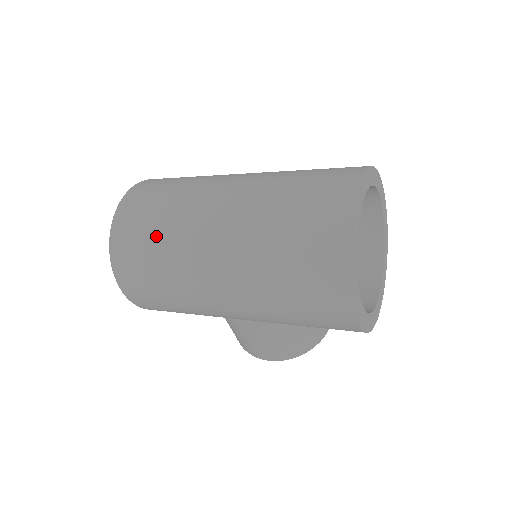
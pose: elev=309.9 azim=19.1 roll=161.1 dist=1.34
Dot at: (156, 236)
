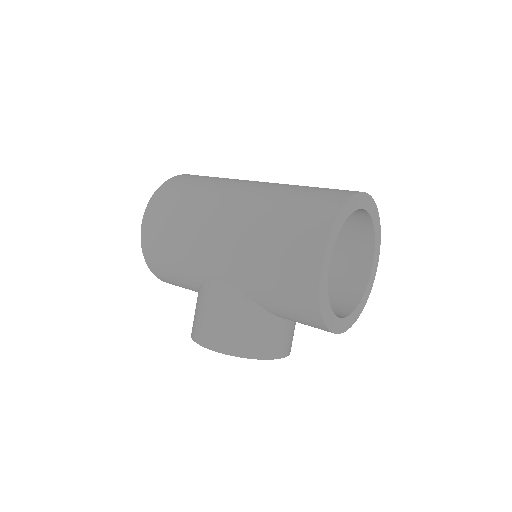
Dot at: (201, 184)
